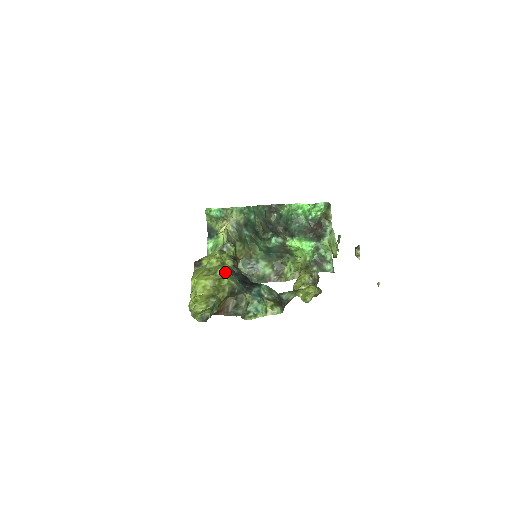
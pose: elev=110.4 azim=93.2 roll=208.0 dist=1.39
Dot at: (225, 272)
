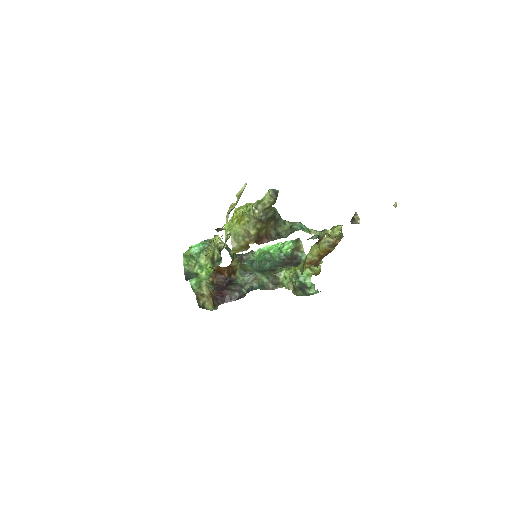
Dot at: occluded
